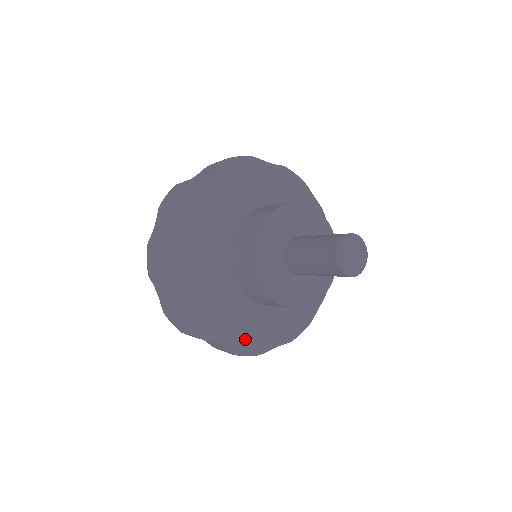
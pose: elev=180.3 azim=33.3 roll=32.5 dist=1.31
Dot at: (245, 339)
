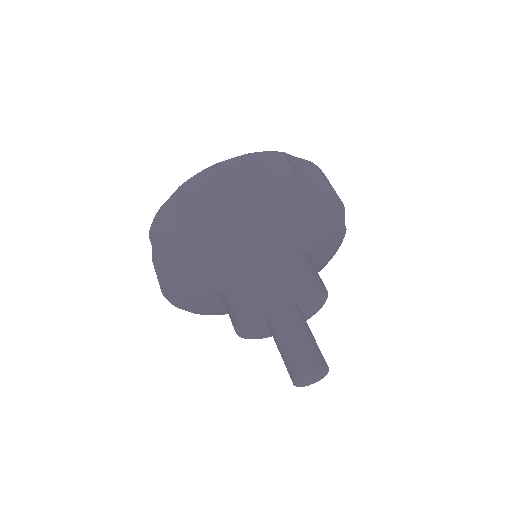
Dot at: occluded
